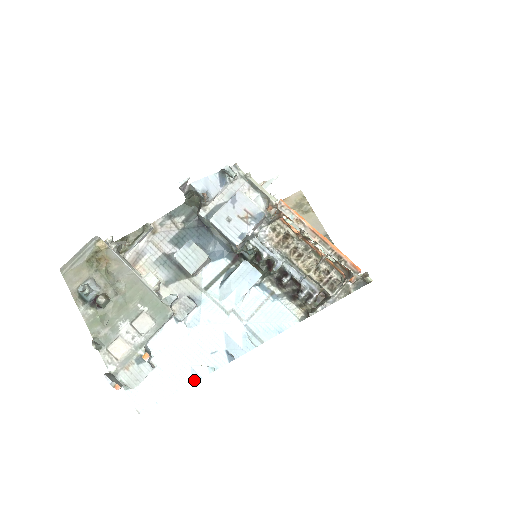
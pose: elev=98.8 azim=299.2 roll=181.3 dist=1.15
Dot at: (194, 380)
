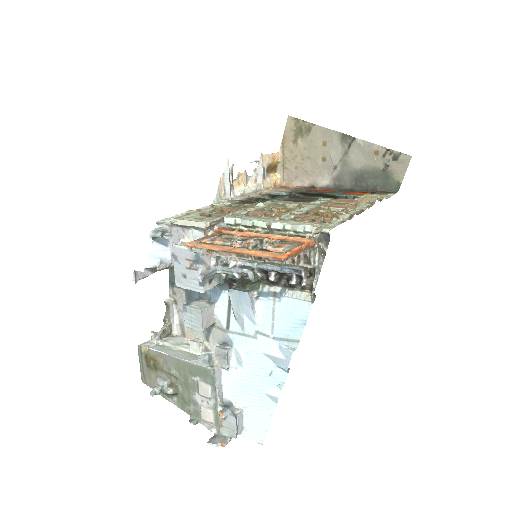
Dot at: (275, 402)
